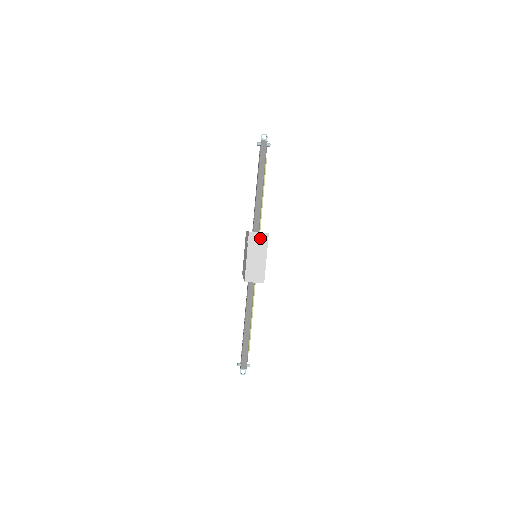
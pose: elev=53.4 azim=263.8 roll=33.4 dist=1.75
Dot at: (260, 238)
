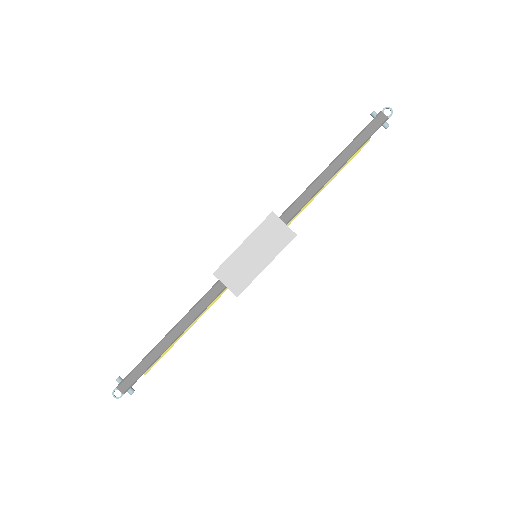
Dot at: (280, 232)
